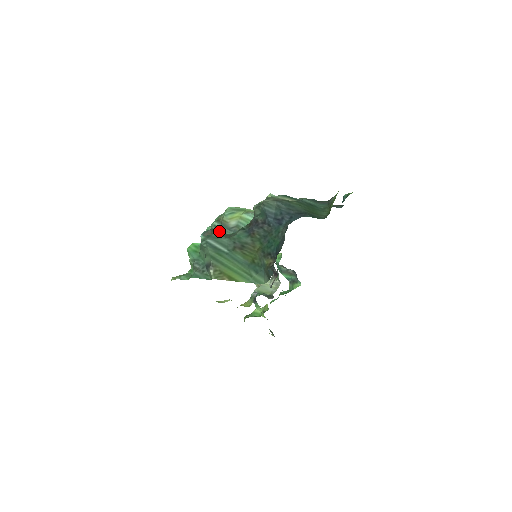
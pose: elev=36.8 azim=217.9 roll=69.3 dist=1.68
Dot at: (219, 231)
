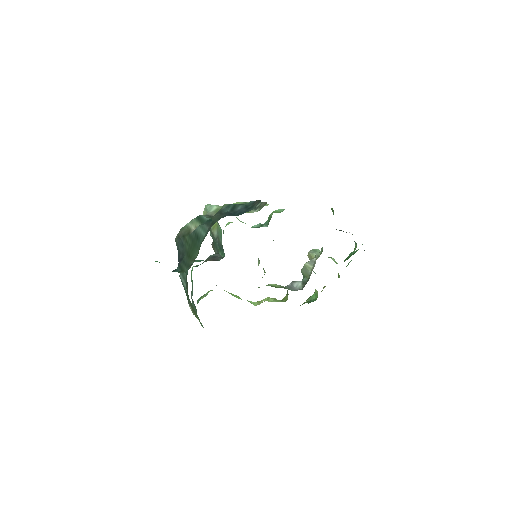
Dot at: (214, 242)
